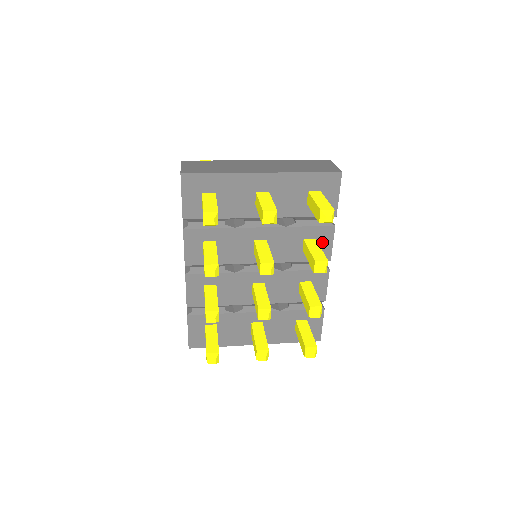
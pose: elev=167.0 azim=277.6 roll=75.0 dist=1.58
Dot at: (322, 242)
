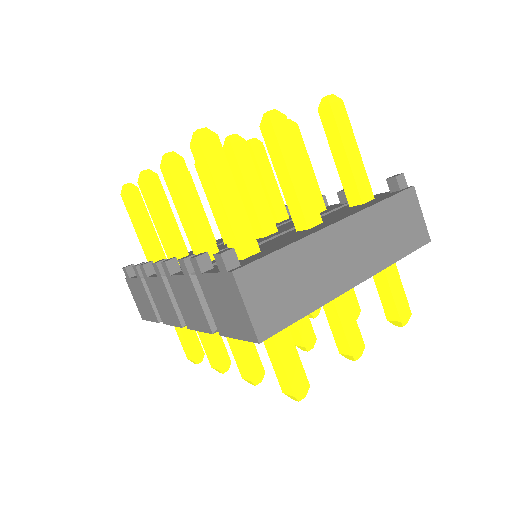
Dot at: occluded
